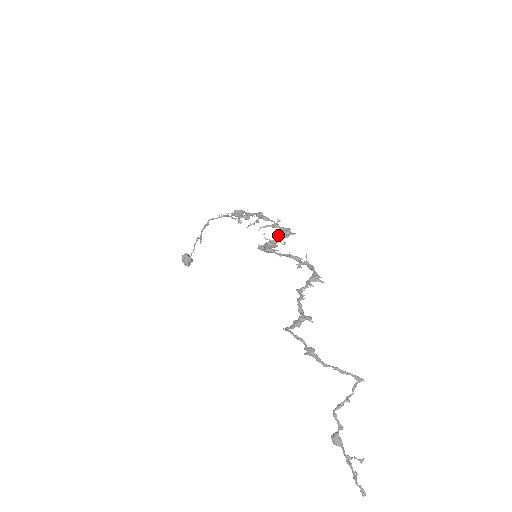
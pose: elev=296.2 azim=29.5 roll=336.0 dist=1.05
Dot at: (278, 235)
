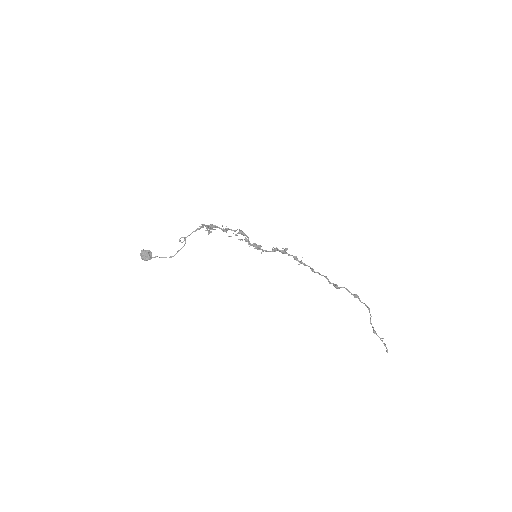
Dot at: (257, 246)
